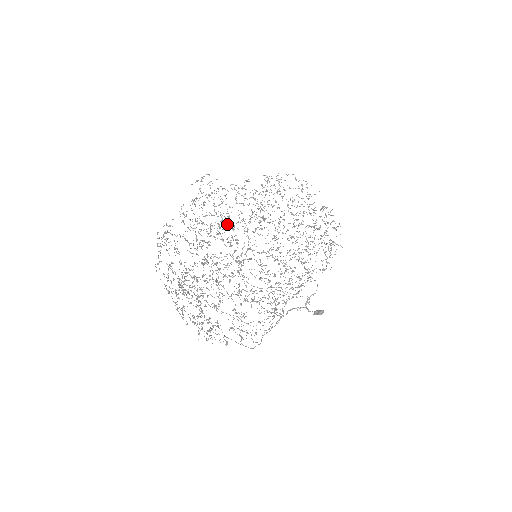
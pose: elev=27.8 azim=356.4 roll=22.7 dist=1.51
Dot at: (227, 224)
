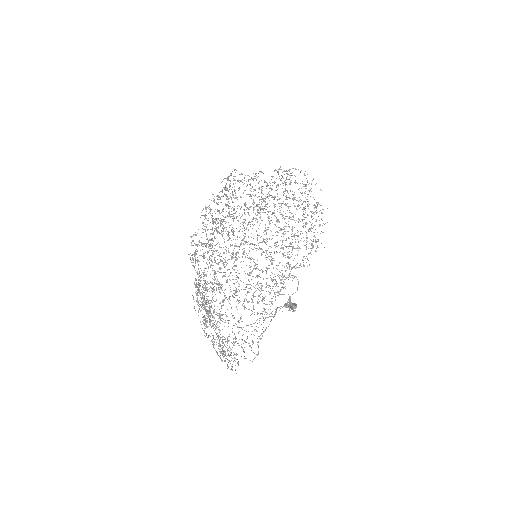
Dot at: occluded
